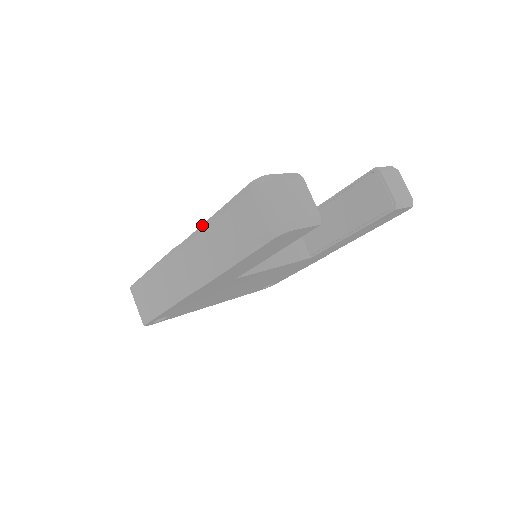
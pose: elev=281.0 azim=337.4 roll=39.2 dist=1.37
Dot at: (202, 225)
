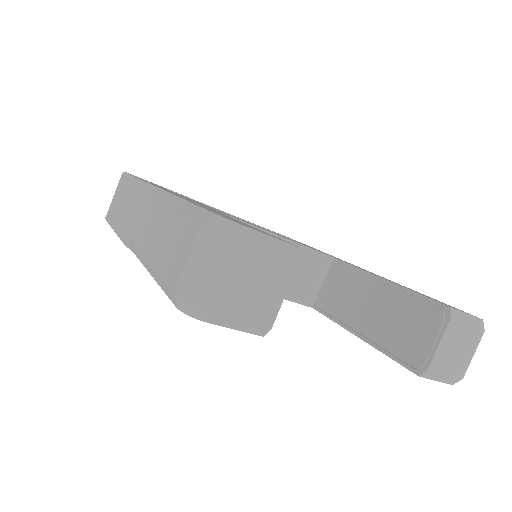
Dot at: (171, 194)
